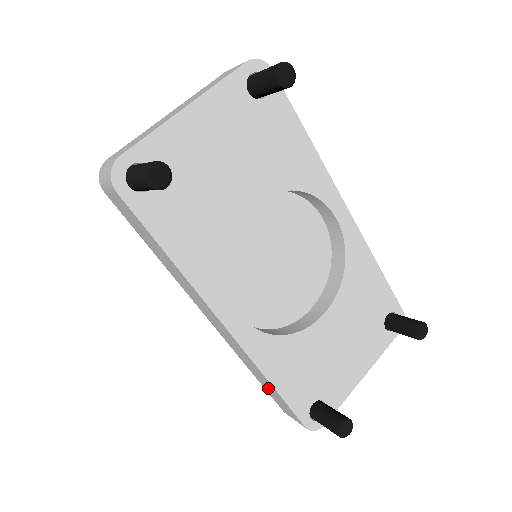
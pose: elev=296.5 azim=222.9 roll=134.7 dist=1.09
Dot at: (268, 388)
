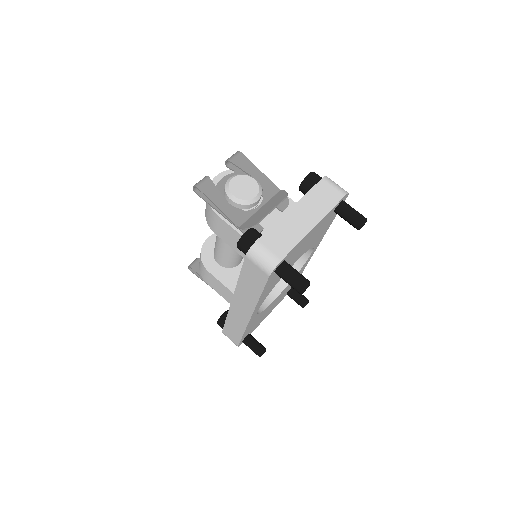
Dot at: (232, 329)
